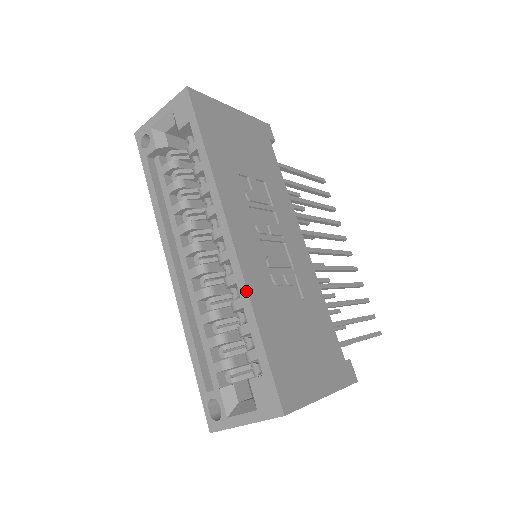
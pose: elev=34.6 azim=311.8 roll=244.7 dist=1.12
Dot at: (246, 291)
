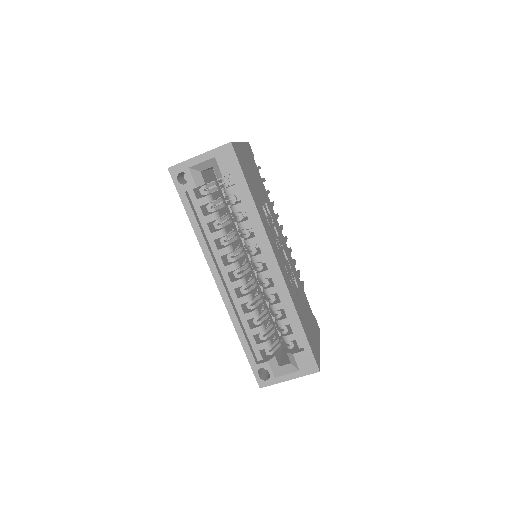
Dot at: (291, 301)
